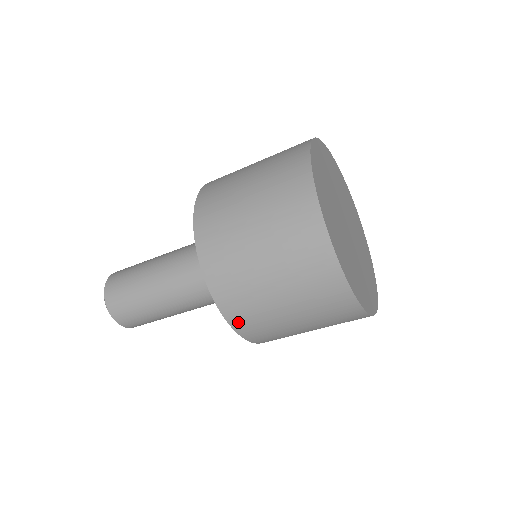
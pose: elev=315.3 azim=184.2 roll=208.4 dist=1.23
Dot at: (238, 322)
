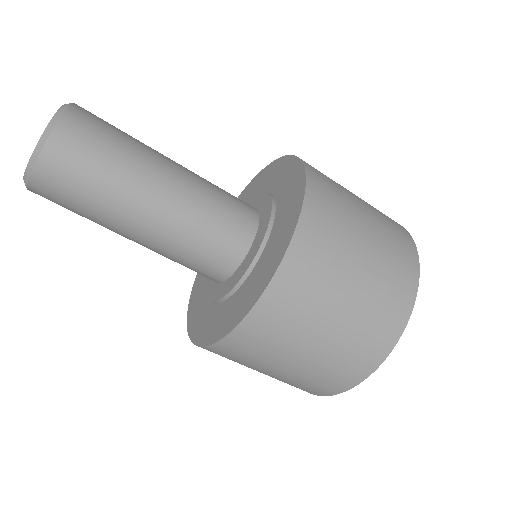
Dot at: (311, 219)
